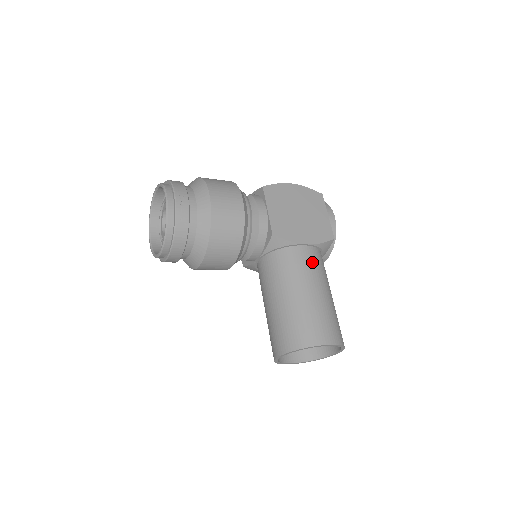
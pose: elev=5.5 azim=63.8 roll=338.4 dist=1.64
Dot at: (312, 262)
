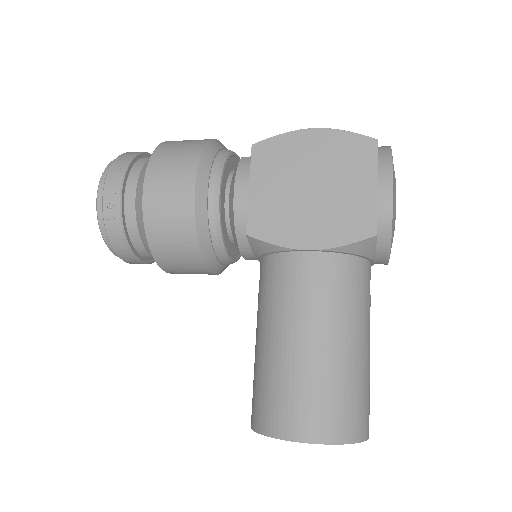
Dot at: (314, 283)
